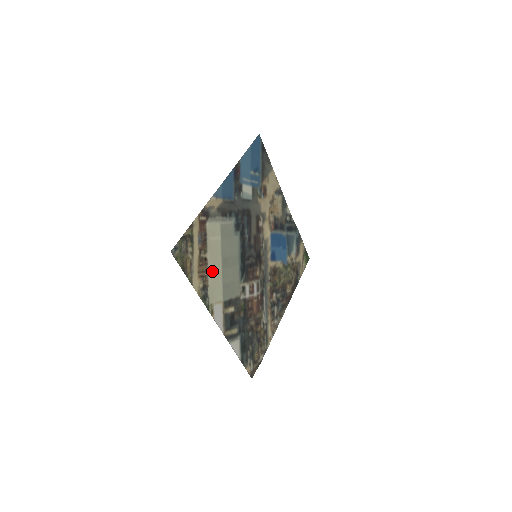
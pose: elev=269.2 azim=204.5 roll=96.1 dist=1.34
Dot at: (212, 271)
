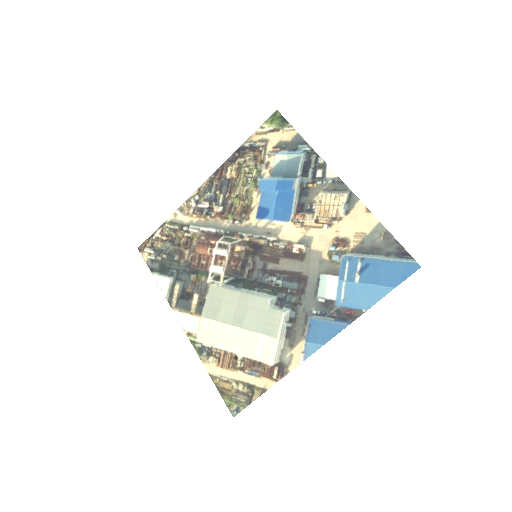
Dot at: (226, 343)
